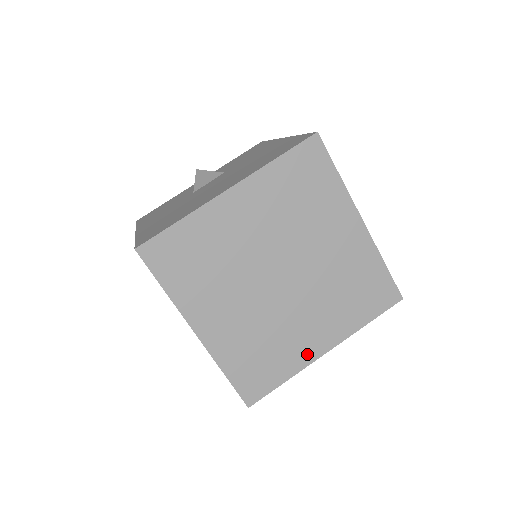
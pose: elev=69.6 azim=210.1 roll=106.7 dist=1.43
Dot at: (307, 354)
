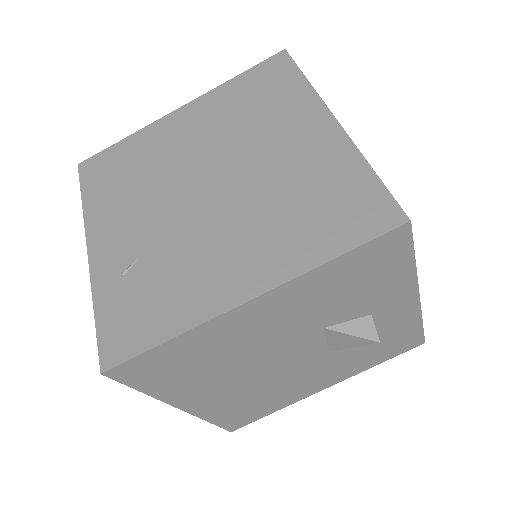
Dot at: occluded
